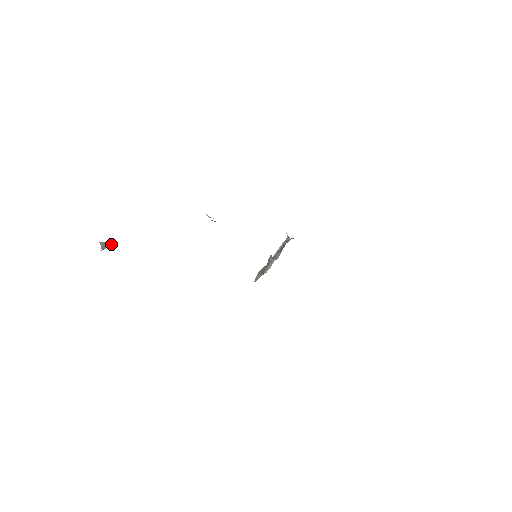
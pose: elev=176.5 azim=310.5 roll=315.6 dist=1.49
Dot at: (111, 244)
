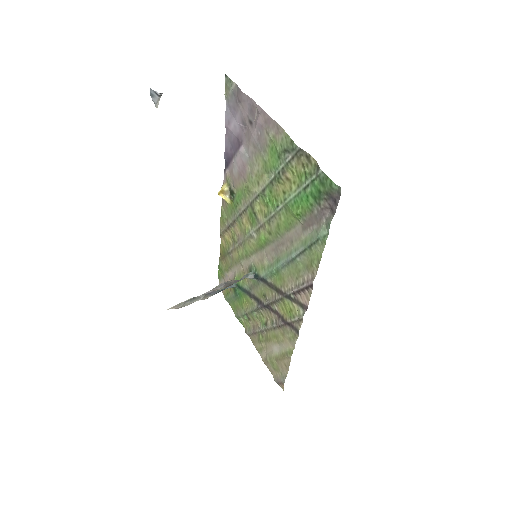
Dot at: (158, 104)
